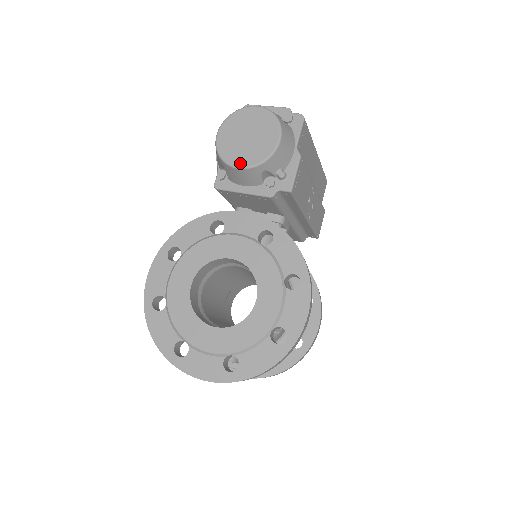
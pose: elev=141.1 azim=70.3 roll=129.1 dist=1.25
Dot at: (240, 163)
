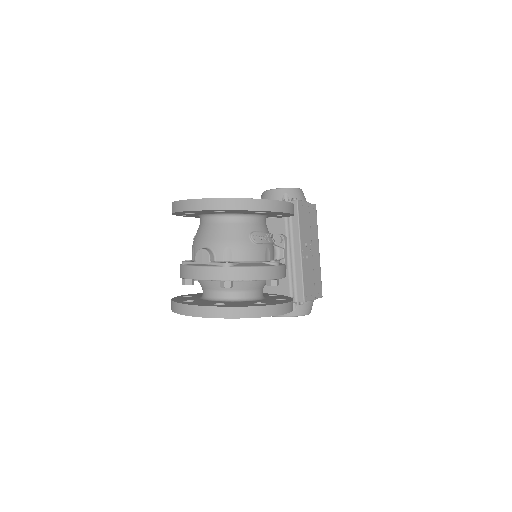
Dot at: (273, 189)
